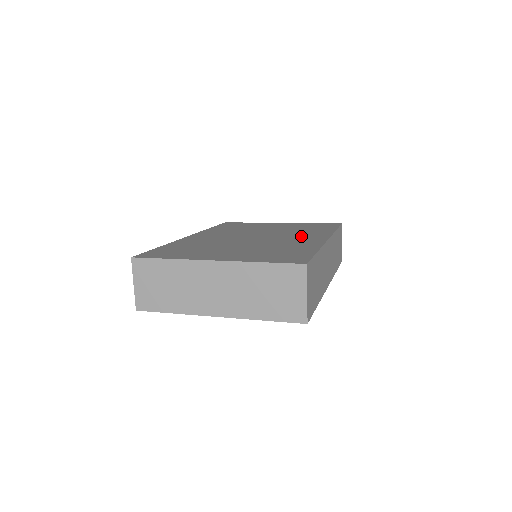
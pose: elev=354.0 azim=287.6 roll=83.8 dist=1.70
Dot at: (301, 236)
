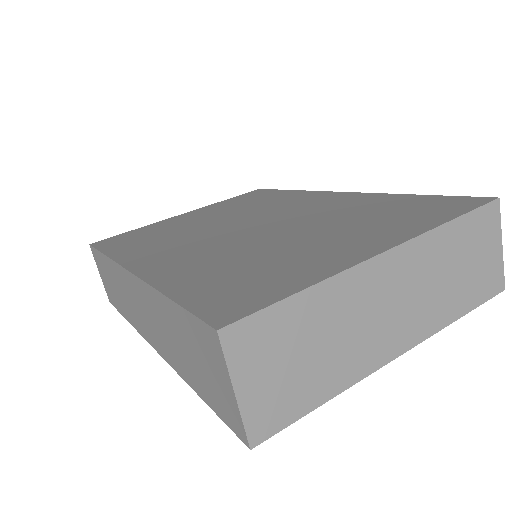
Dot at: (298, 203)
